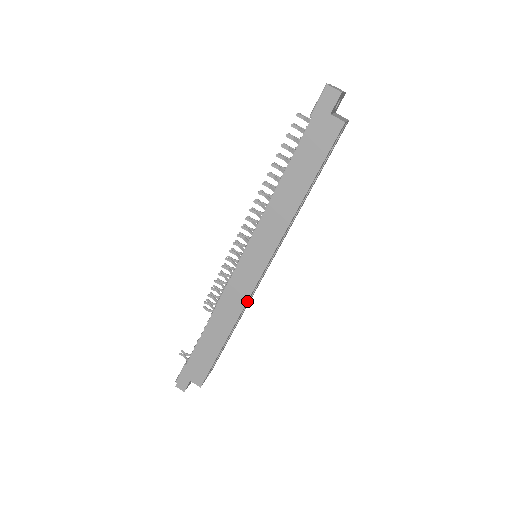
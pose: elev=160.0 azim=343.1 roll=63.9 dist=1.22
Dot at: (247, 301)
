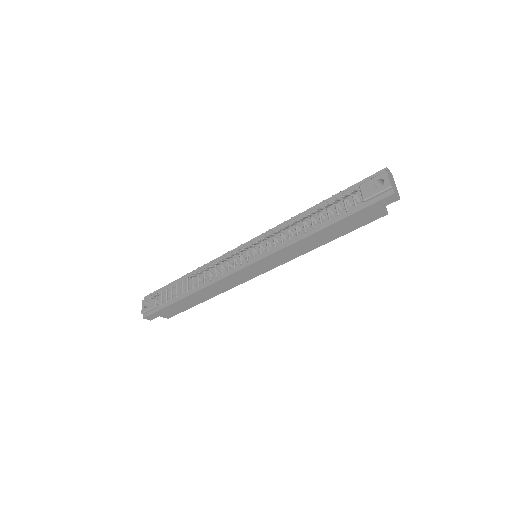
Dot at: occluded
